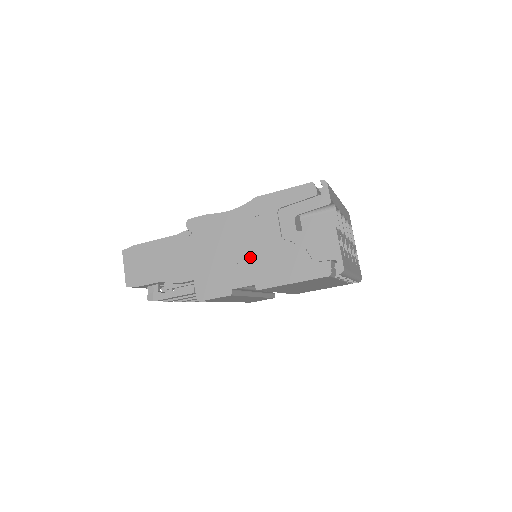
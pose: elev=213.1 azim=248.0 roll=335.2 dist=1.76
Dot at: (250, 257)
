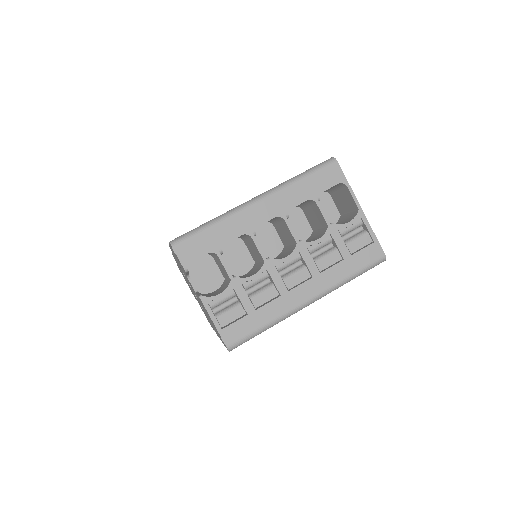
Dot at: occluded
